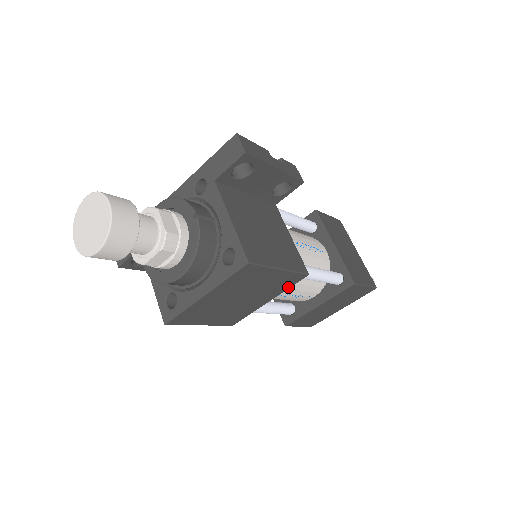
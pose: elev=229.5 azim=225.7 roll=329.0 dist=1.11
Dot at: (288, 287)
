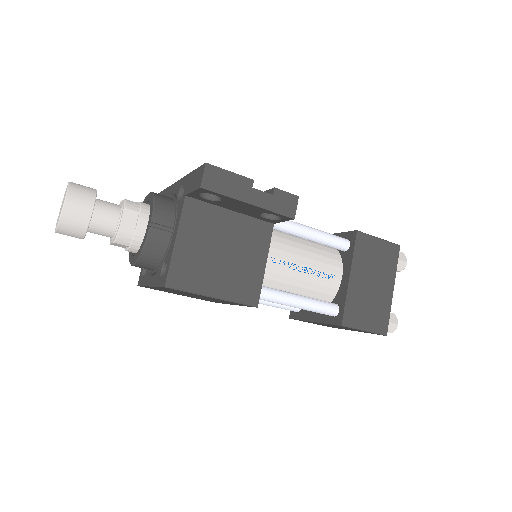
Dot at: occluded
